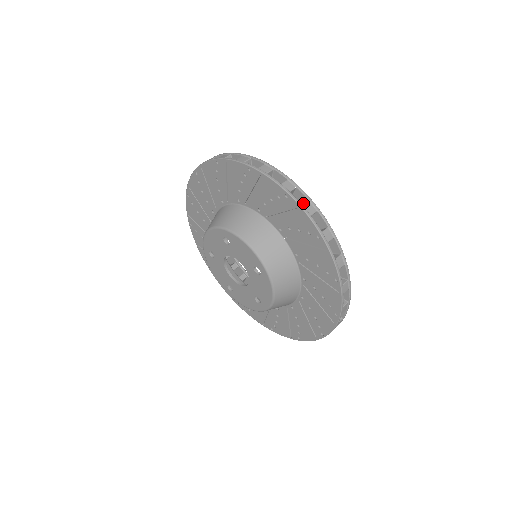
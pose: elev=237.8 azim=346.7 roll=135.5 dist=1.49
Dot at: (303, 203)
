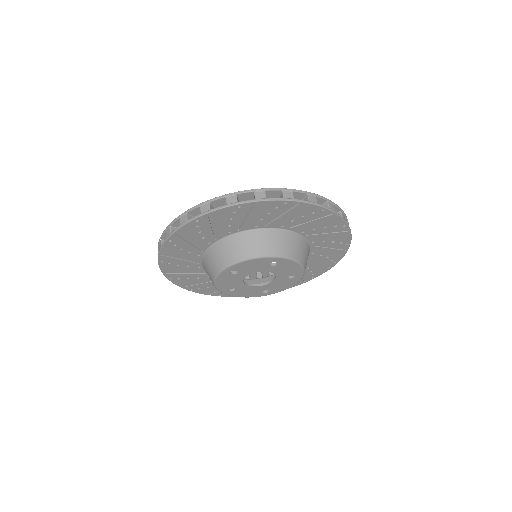
Dot at: (251, 197)
